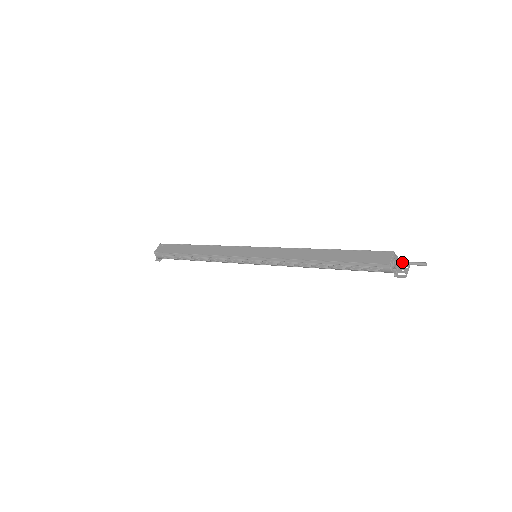
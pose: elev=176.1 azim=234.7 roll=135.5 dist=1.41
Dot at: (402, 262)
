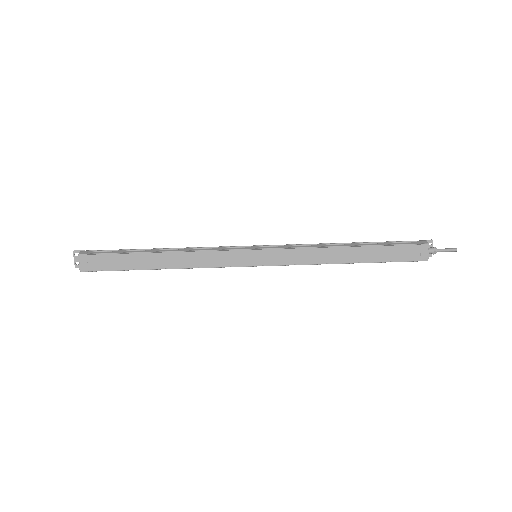
Dot at: occluded
